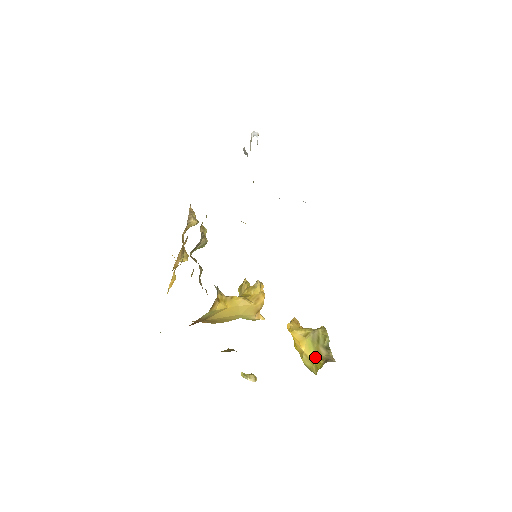
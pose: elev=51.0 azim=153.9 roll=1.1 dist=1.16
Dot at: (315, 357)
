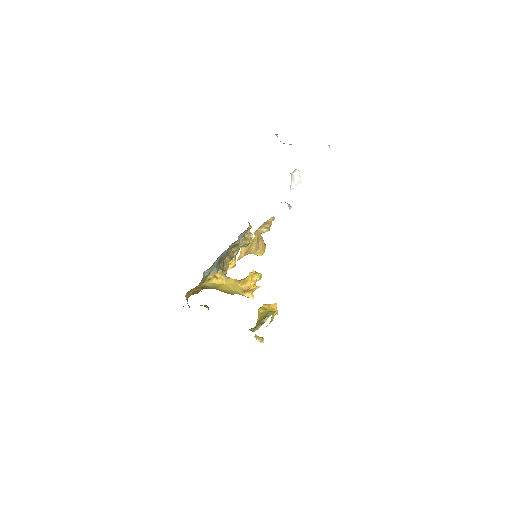
Dot at: occluded
